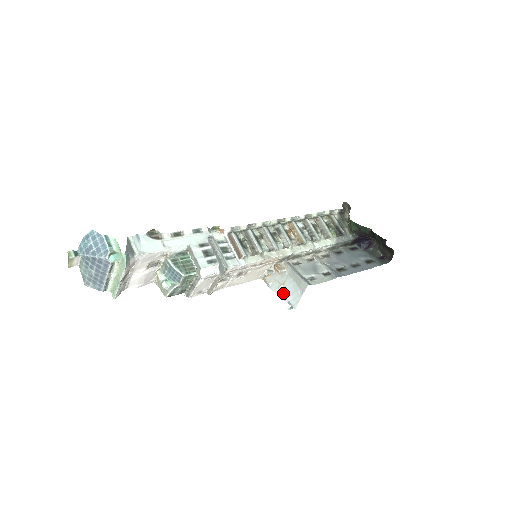
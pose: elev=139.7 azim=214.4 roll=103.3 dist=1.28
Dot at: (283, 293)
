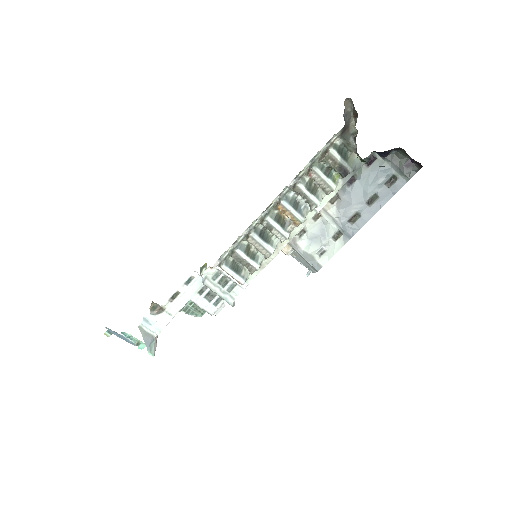
Dot at: (297, 259)
